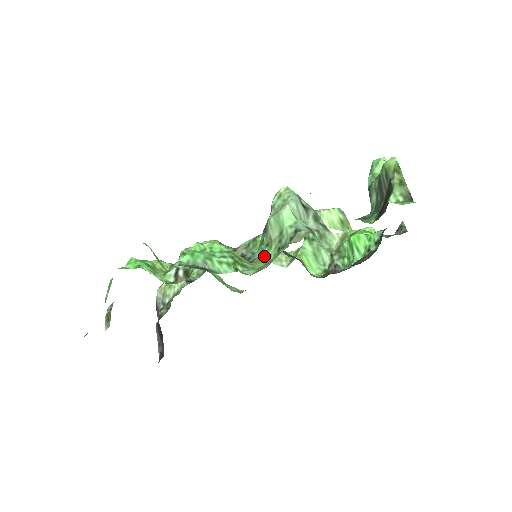
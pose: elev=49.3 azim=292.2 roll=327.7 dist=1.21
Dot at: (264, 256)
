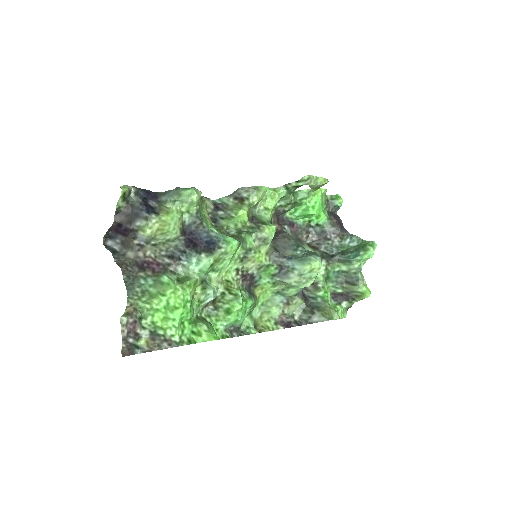
Dot at: (266, 288)
